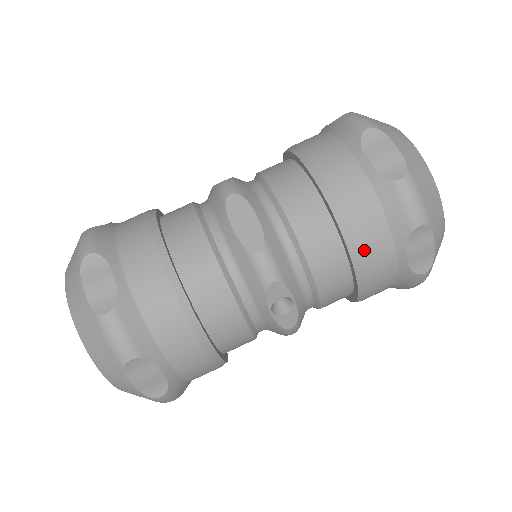
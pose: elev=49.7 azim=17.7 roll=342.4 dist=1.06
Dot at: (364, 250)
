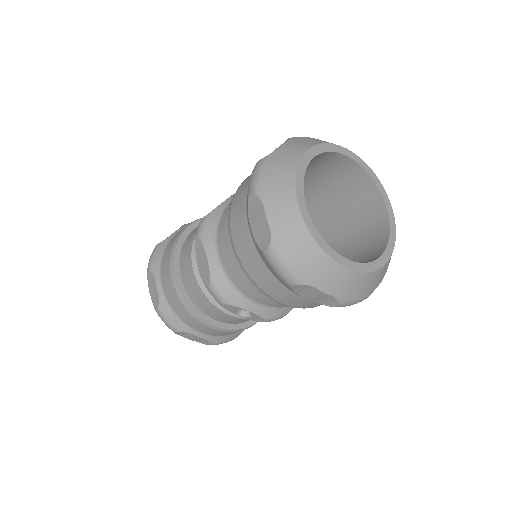
Dot at: (269, 292)
